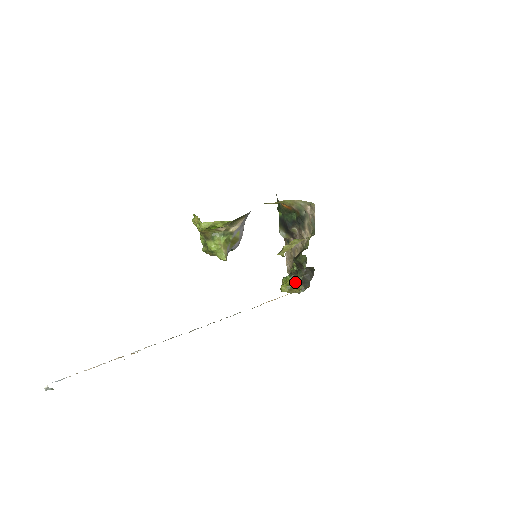
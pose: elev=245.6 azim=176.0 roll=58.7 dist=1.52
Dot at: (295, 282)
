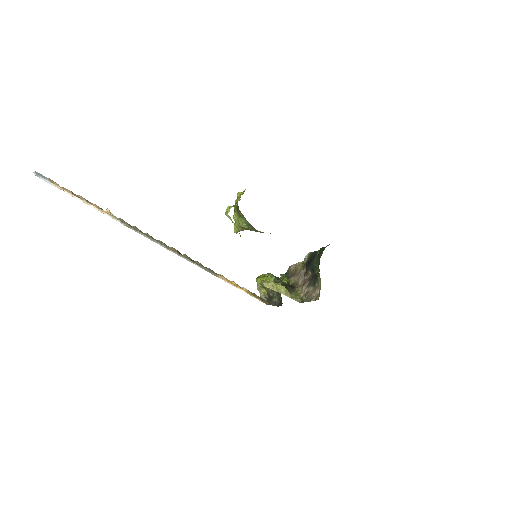
Dot at: (268, 289)
